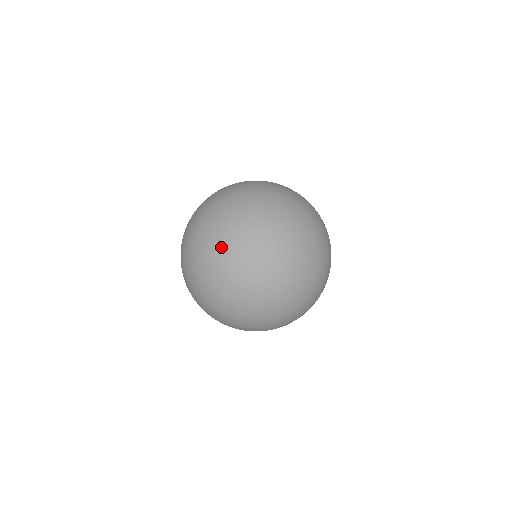
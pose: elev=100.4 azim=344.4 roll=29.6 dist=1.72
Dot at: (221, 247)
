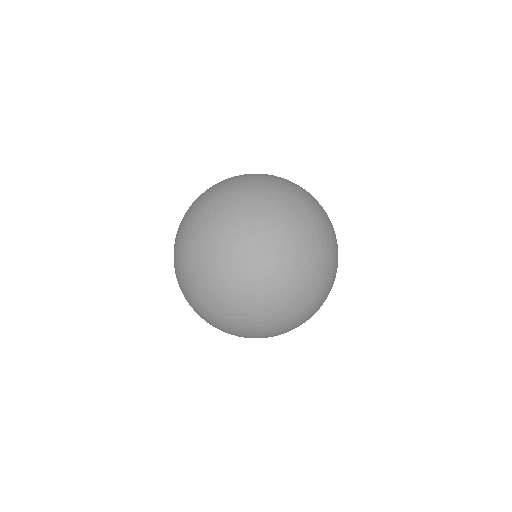
Dot at: (225, 227)
